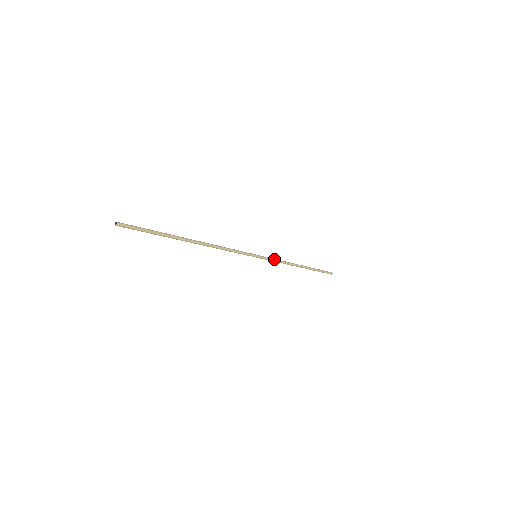
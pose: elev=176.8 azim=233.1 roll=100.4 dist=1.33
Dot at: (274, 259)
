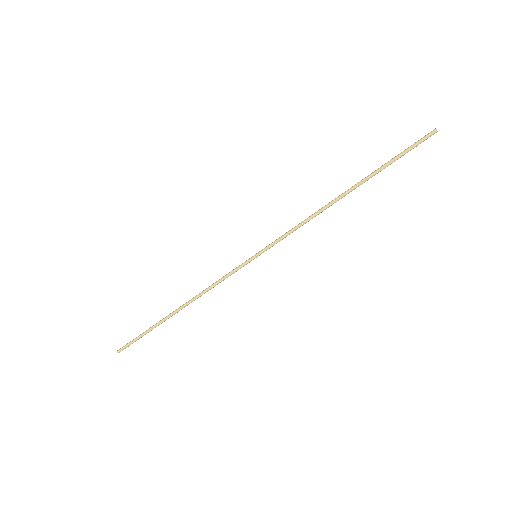
Dot at: (285, 235)
